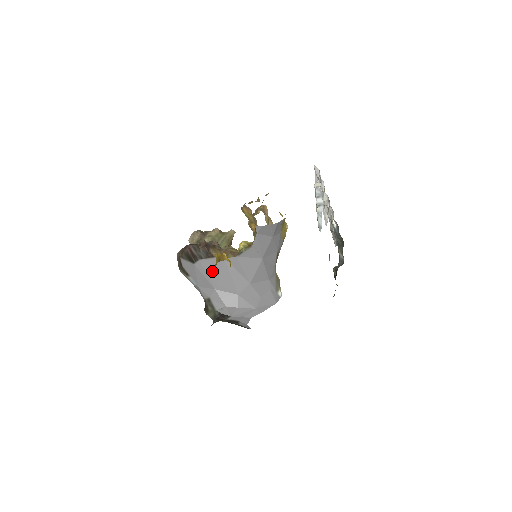
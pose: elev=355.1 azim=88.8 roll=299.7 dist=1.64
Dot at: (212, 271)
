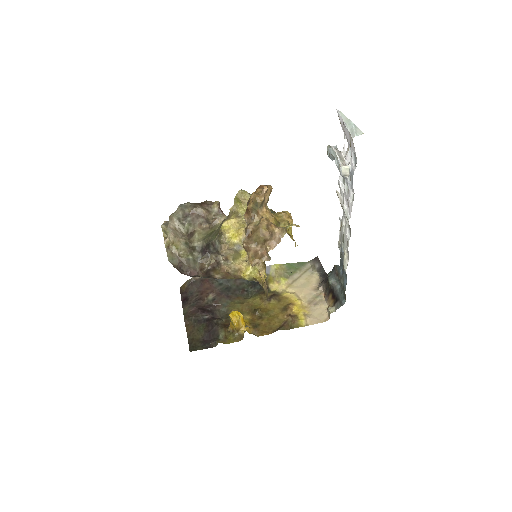
Dot at: occluded
